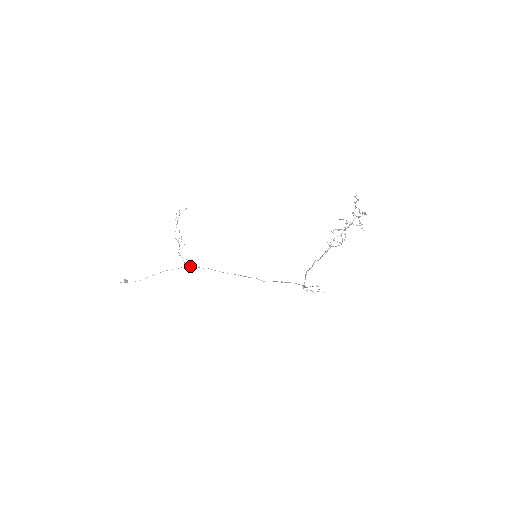
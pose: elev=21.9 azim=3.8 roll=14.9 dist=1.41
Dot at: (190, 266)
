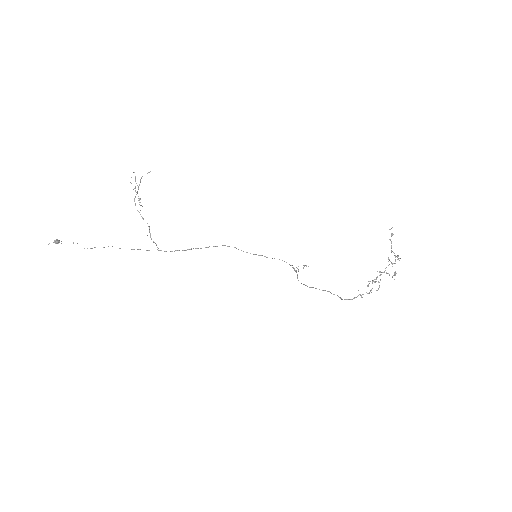
Dot at: (165, 251)
